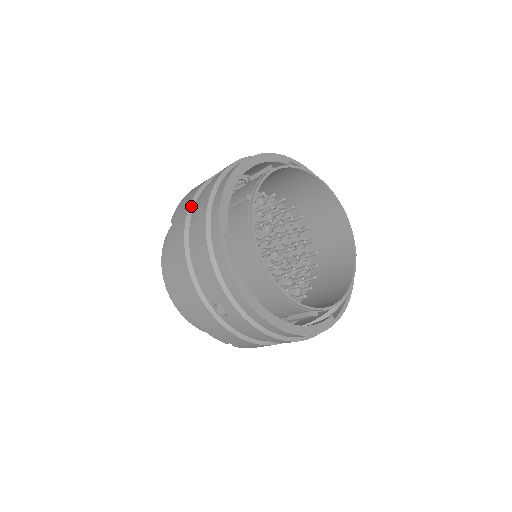
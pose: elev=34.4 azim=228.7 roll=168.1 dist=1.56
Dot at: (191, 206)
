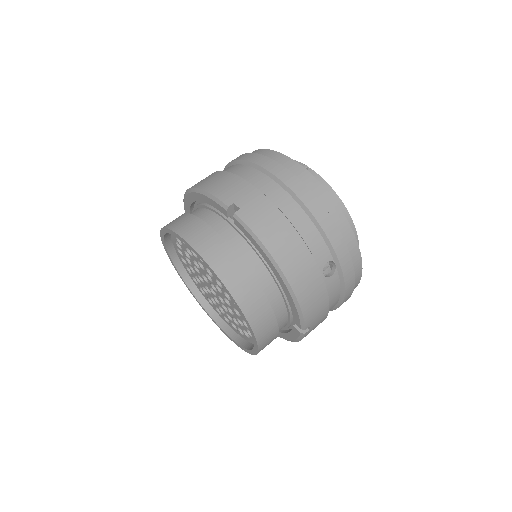
Dot at: (252, 184)
